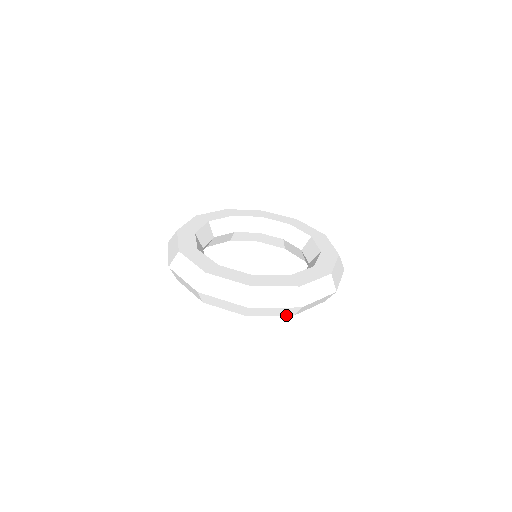
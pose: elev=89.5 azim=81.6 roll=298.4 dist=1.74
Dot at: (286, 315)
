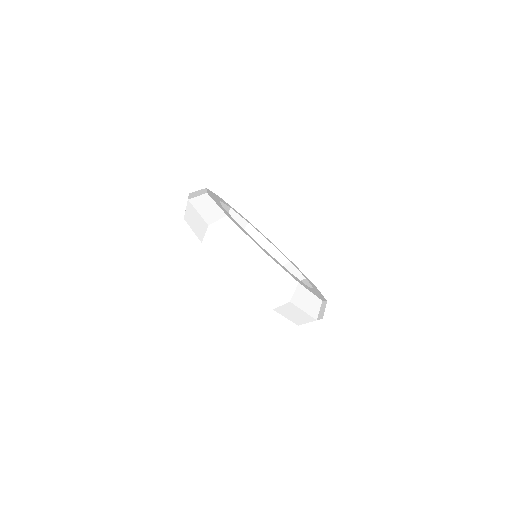
Dot at: (295, 322)
